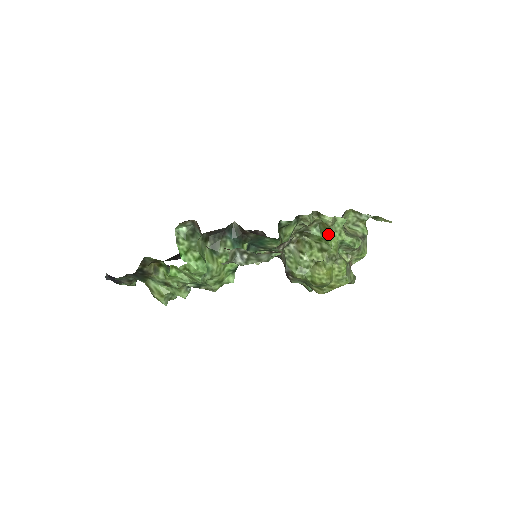
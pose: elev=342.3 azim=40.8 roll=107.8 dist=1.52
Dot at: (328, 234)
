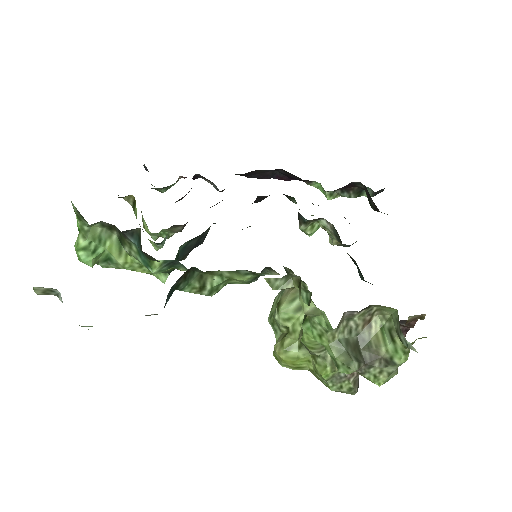
Dot at: (303, 320)
